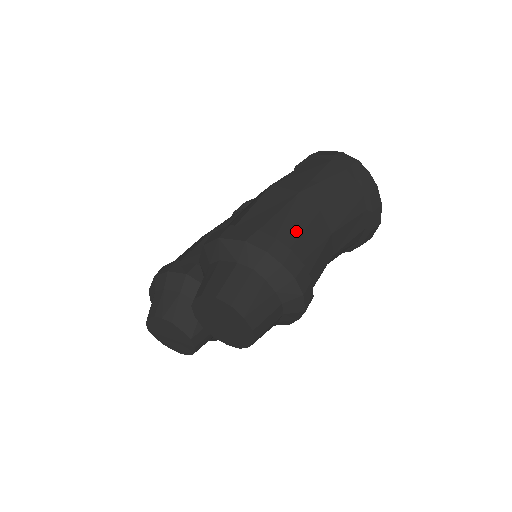
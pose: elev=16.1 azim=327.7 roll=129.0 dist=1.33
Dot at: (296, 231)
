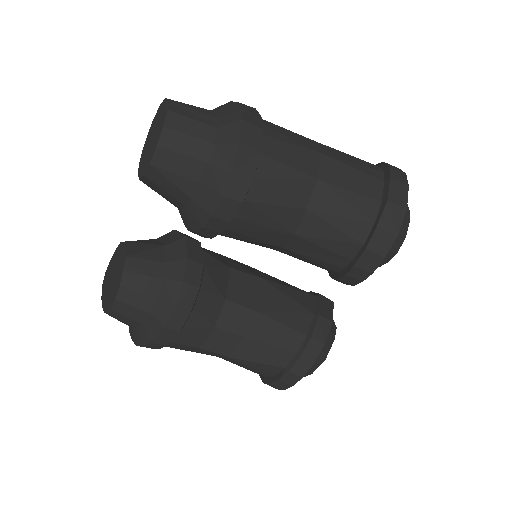
Dot at: occluded
